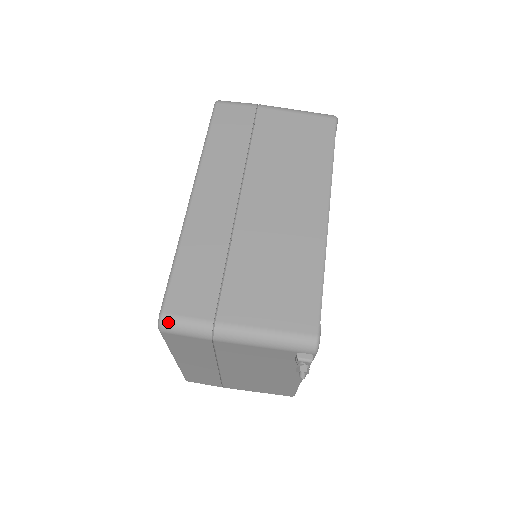
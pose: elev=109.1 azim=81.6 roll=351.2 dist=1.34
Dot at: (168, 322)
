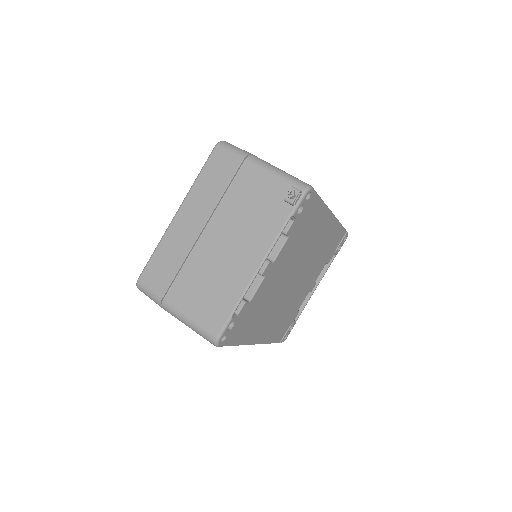
Dot at: (226, 143)
